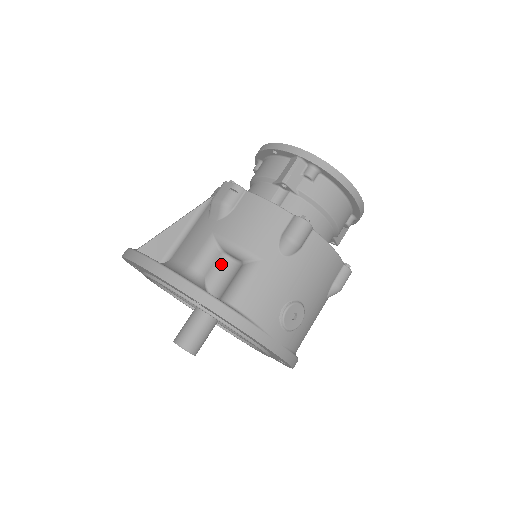
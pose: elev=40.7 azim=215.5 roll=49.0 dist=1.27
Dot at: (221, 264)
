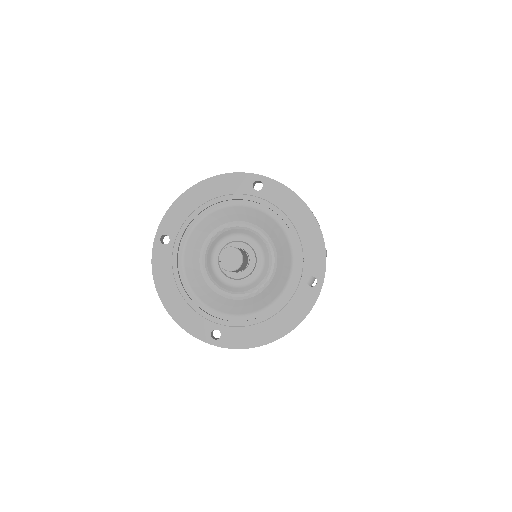
Dot at: occluded
